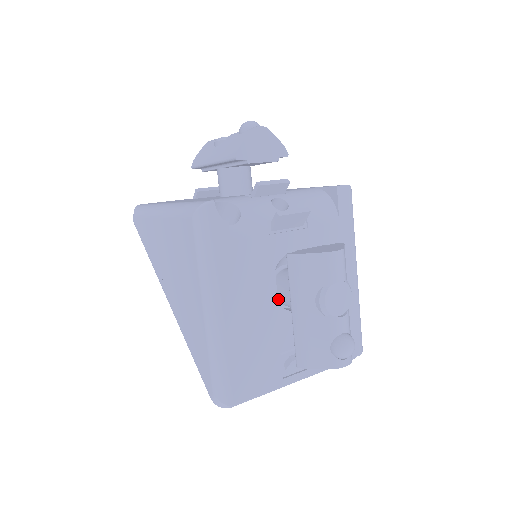
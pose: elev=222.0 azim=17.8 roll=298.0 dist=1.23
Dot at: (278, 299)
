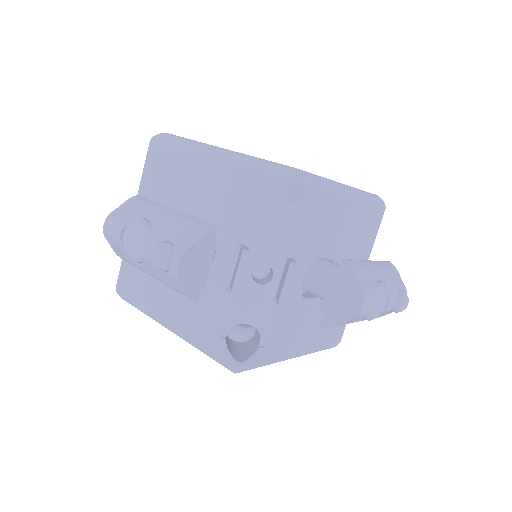
Dot at: occluded
